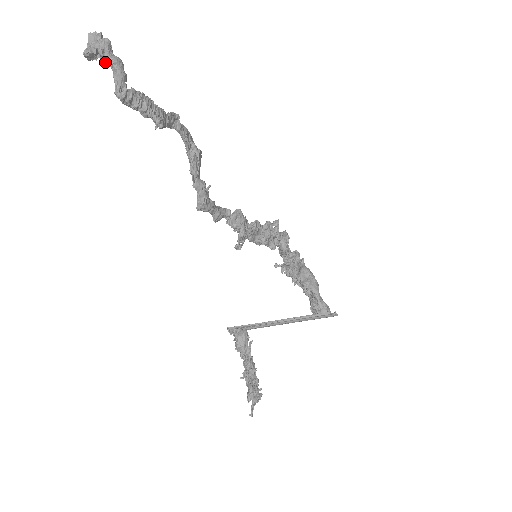
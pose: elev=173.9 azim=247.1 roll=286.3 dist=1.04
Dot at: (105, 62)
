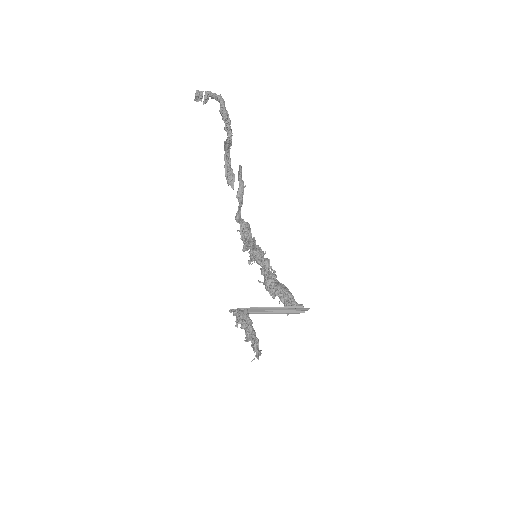
Dot at: (203, 104)
